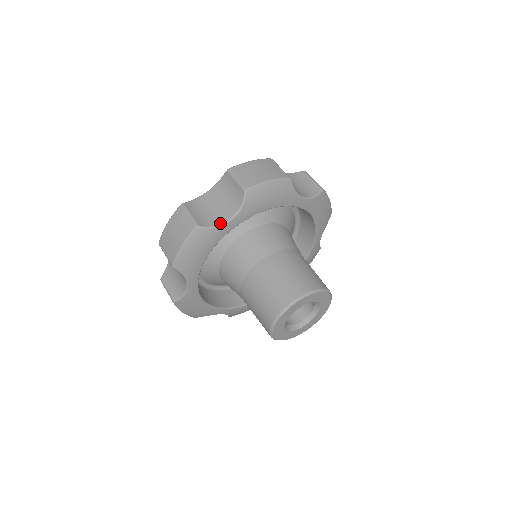
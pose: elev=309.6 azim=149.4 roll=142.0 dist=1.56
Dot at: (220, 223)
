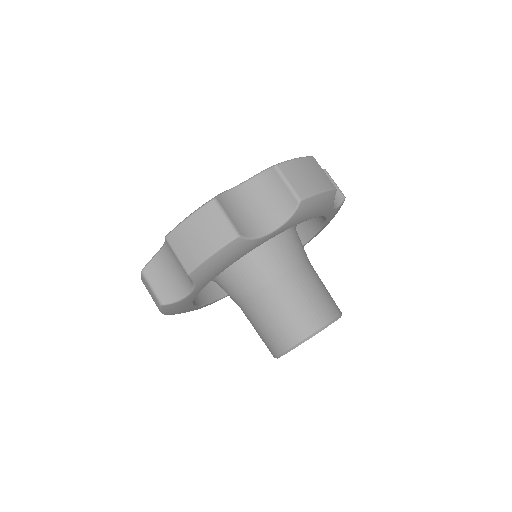
Dot at: (182, 296)
